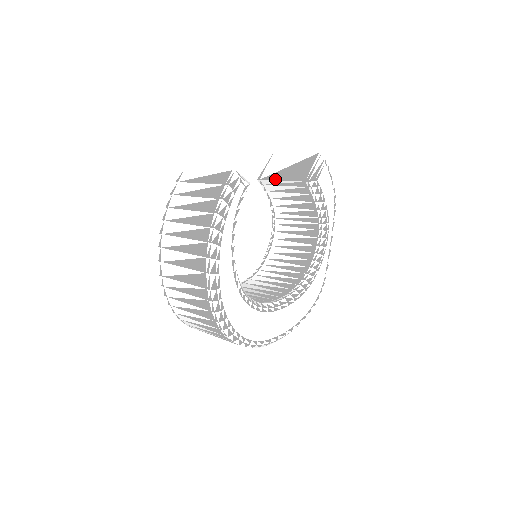
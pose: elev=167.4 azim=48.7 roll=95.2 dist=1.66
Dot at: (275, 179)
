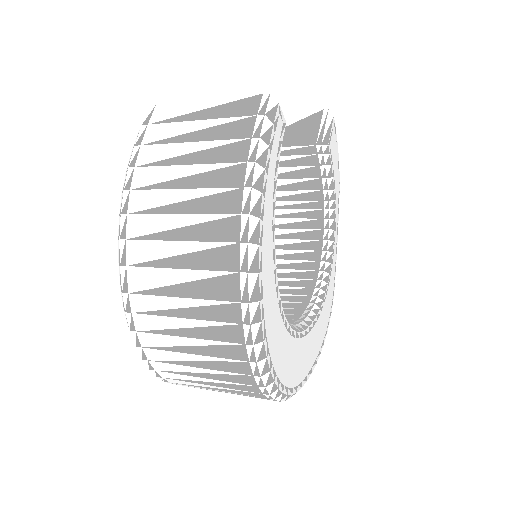
Dot at: occluded
